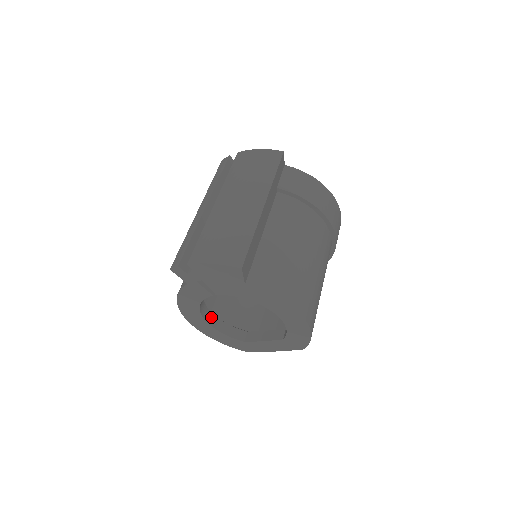
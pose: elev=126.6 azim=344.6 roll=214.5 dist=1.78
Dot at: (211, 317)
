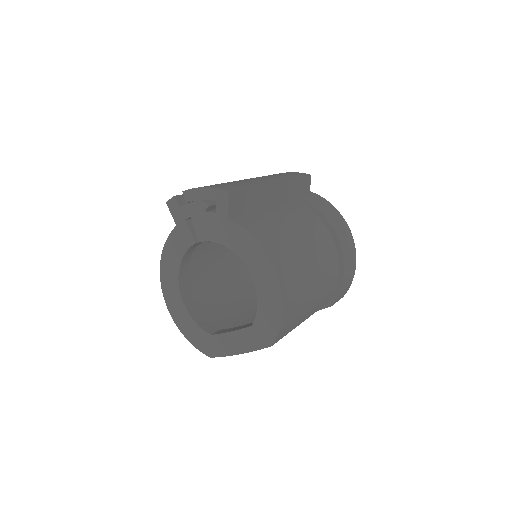
Dot at: (188, 297)
